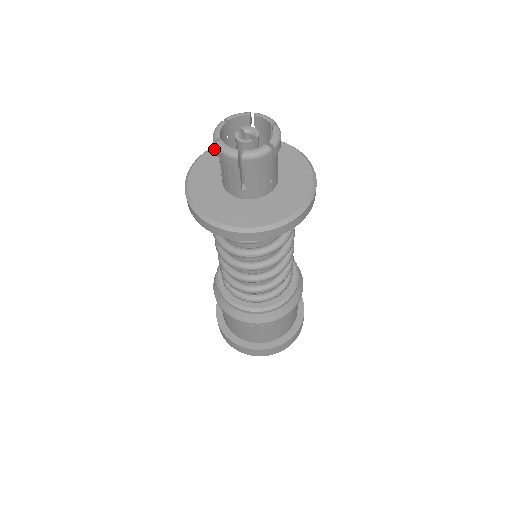
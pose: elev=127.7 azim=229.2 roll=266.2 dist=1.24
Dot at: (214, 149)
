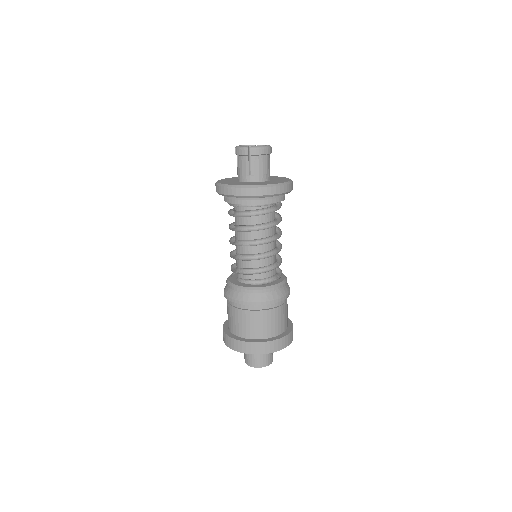
Dot at: (248, 154)
